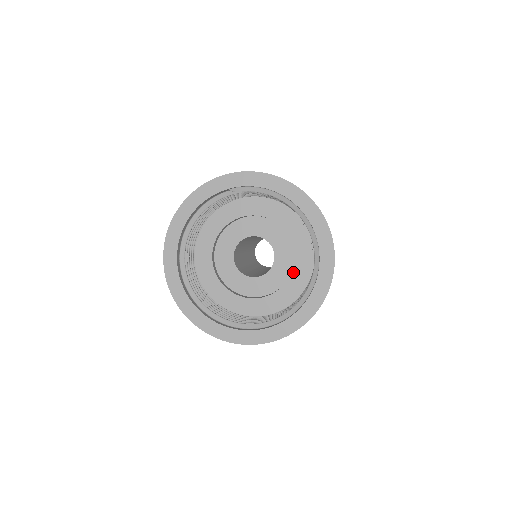
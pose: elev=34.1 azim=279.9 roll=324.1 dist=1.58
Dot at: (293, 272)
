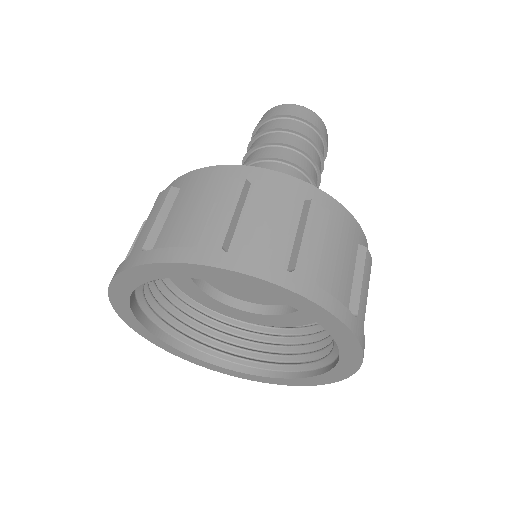
Dot at: occluded
